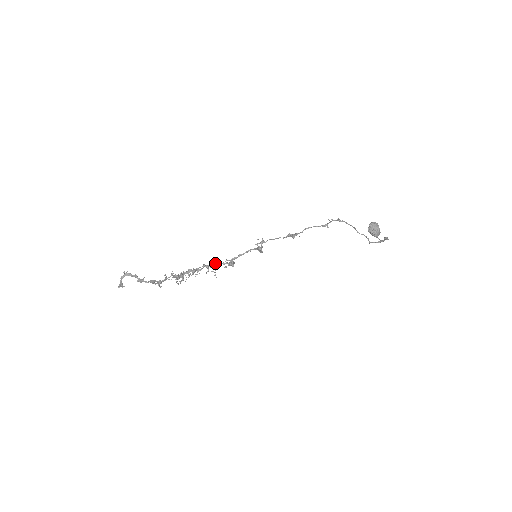
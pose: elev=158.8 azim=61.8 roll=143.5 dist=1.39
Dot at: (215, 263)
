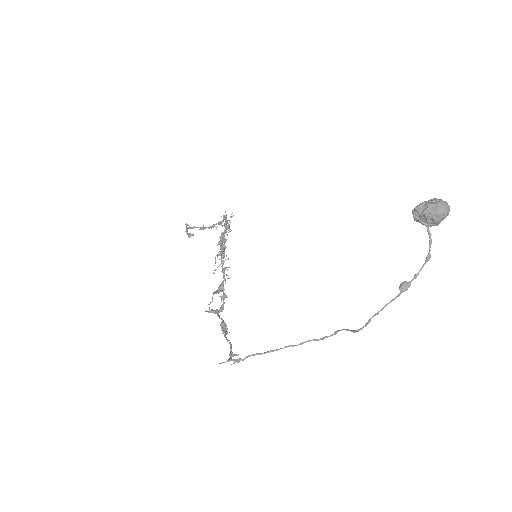
Dot at: (223, 261)
